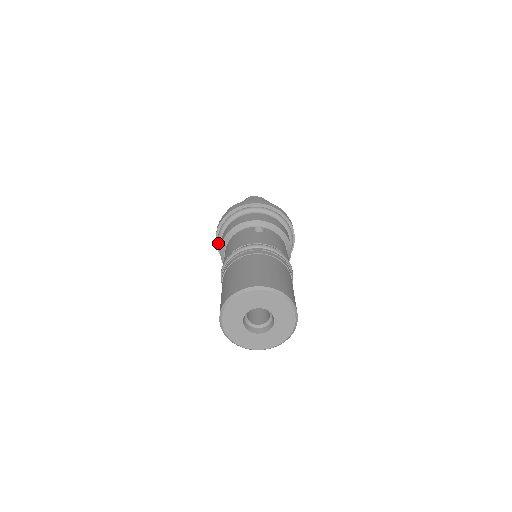
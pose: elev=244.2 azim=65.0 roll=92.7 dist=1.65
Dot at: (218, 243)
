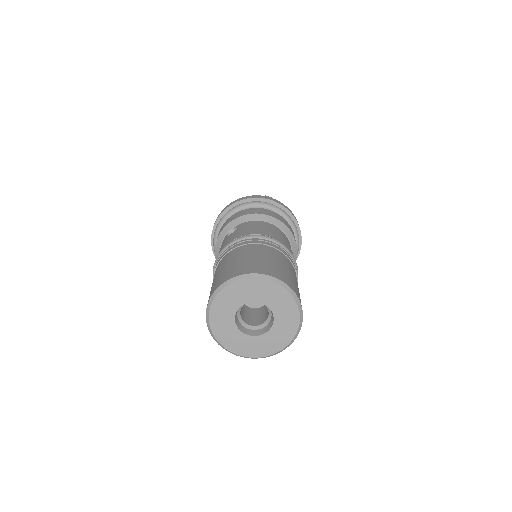
Dot at: occluded
